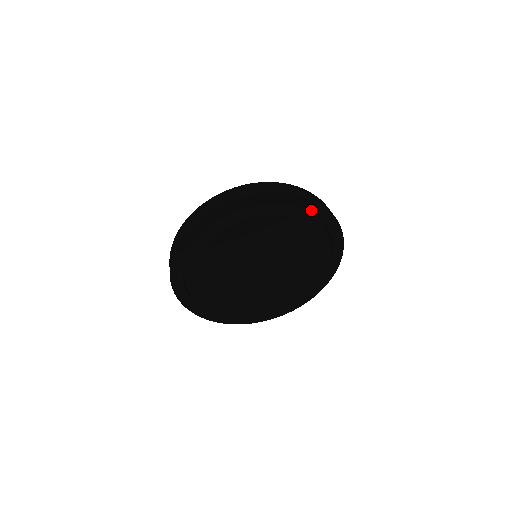
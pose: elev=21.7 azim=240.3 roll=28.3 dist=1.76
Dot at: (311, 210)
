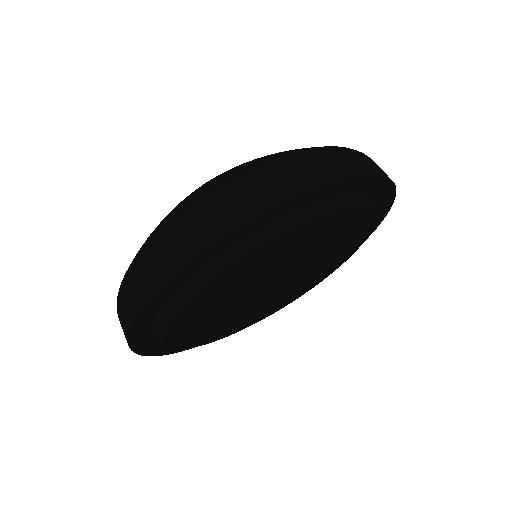
Dot at: (366, 189)
